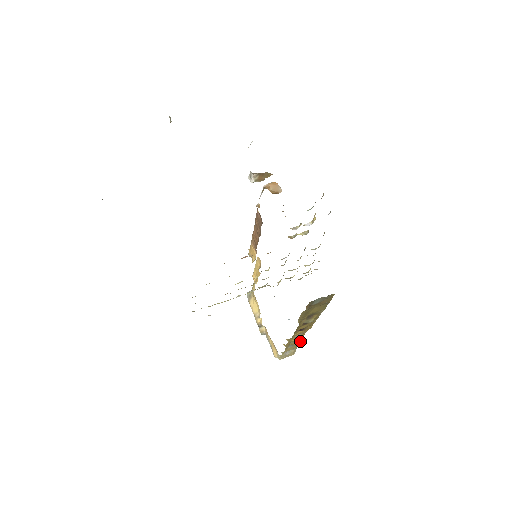
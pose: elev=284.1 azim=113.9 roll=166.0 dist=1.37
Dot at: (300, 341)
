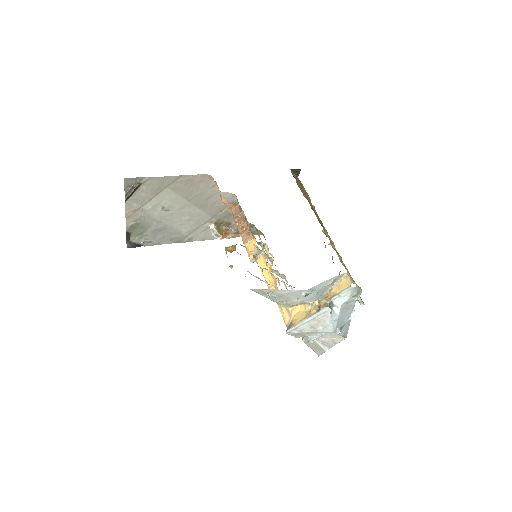
Dot at: (341, 257)
